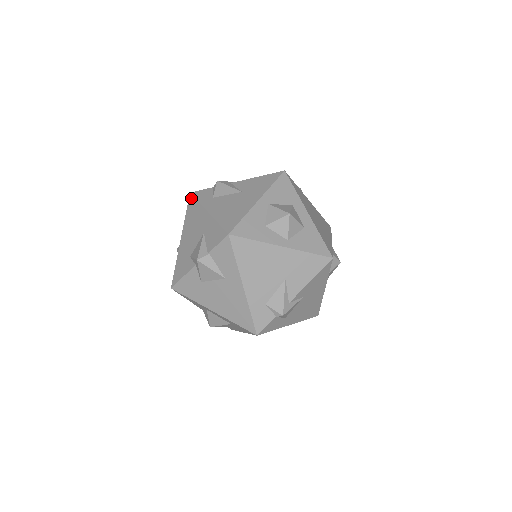
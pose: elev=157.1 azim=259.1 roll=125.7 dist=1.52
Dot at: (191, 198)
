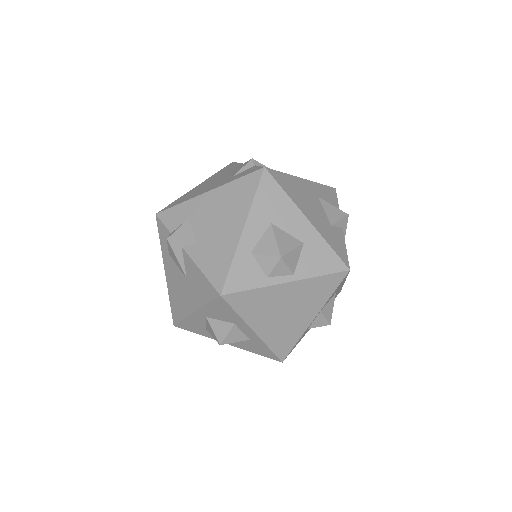
Dot at: (158, 223)
